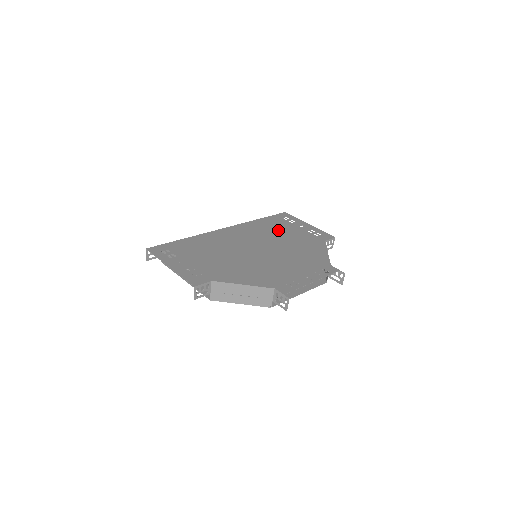
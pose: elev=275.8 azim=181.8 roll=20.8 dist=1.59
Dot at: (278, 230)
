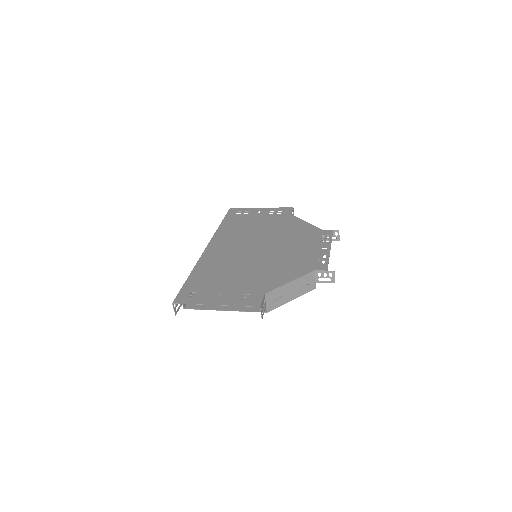
Dot at: (248, 225)
